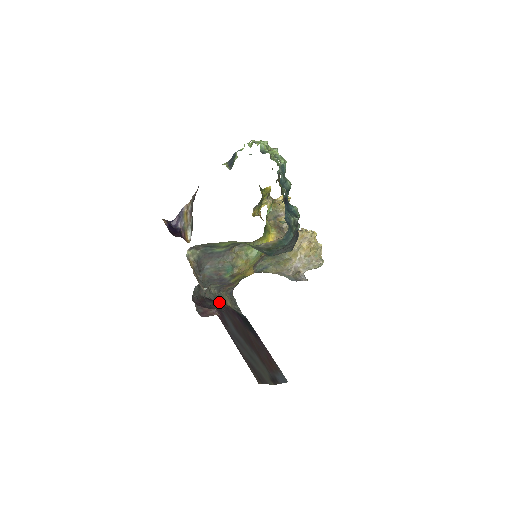
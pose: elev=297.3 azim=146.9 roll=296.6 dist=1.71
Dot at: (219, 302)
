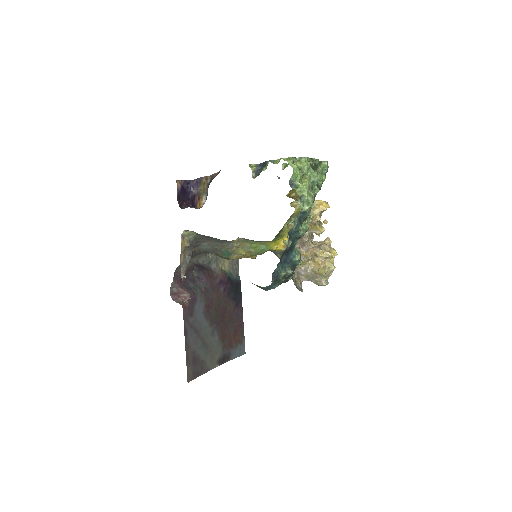
Dot at: (207, 273)
